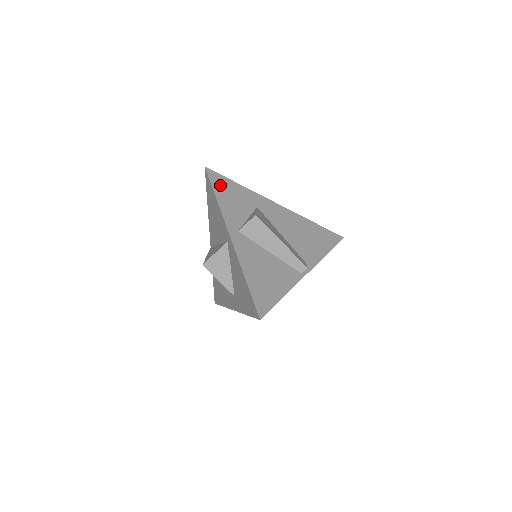
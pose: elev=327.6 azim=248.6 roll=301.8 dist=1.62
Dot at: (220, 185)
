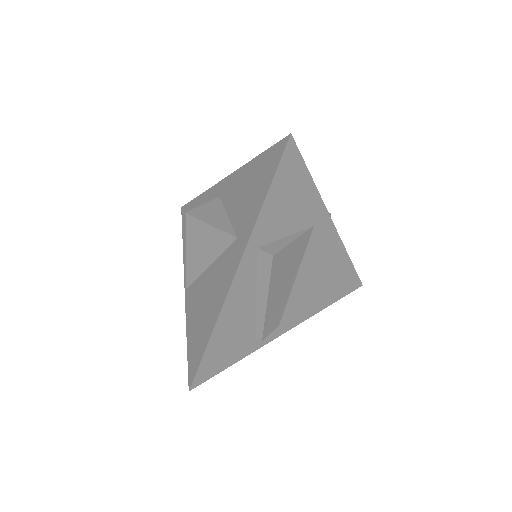
Dot at: occluded
